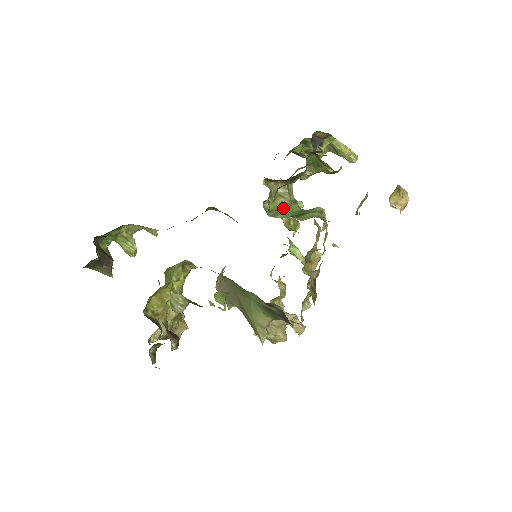
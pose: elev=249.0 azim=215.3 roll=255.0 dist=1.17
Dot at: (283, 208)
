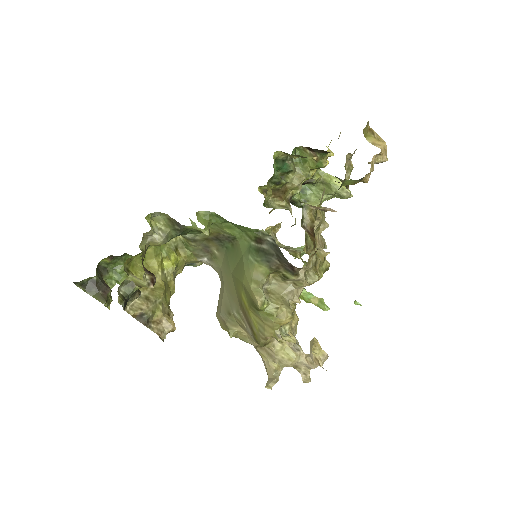
Dot at: occluded
